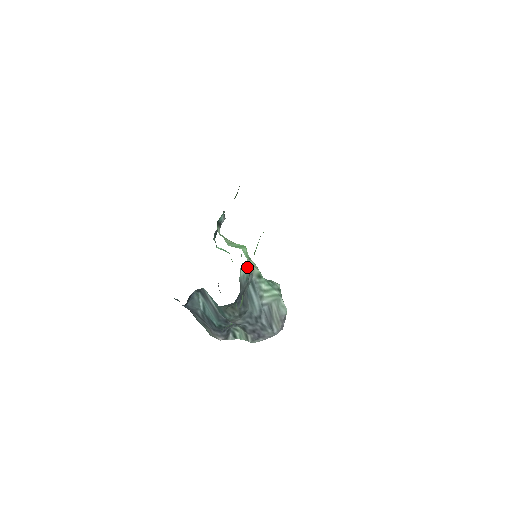
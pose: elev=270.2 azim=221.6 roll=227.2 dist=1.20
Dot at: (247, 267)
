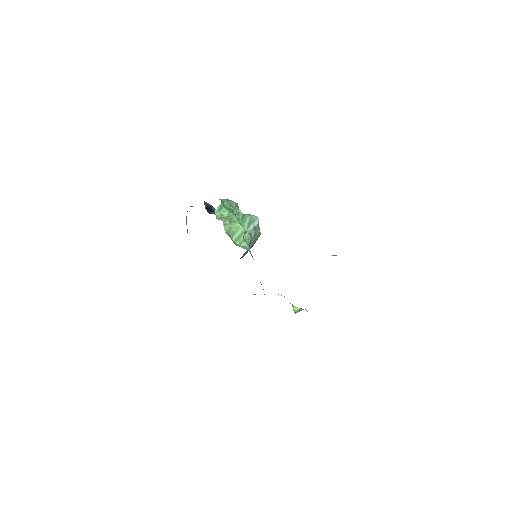
Dot at: occluded
